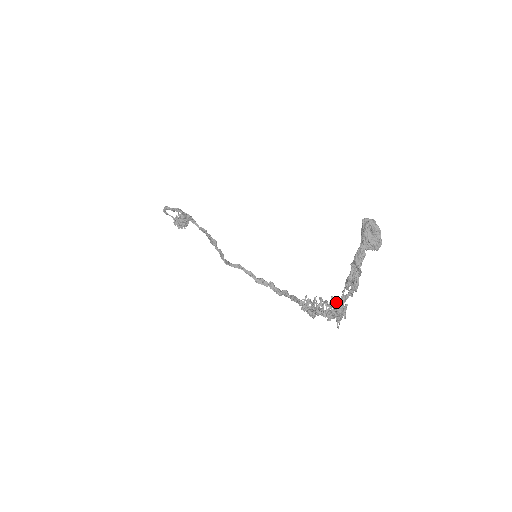
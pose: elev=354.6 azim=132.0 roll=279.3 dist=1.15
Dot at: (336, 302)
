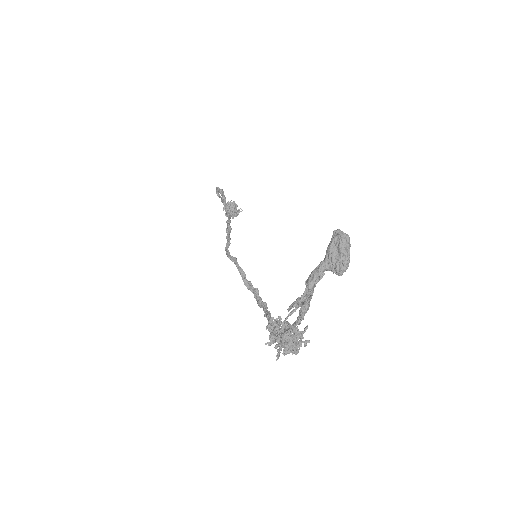
Dot at: (284, 326)
